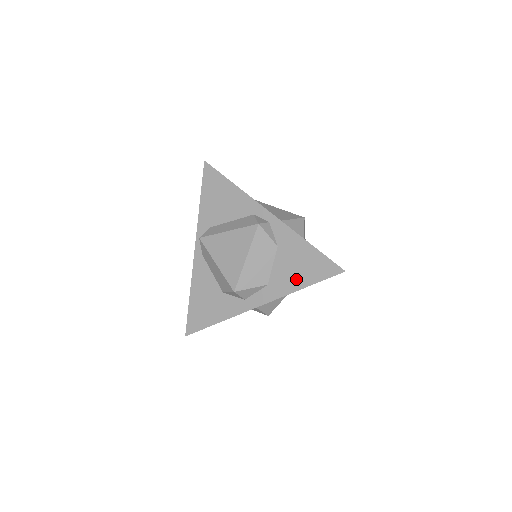
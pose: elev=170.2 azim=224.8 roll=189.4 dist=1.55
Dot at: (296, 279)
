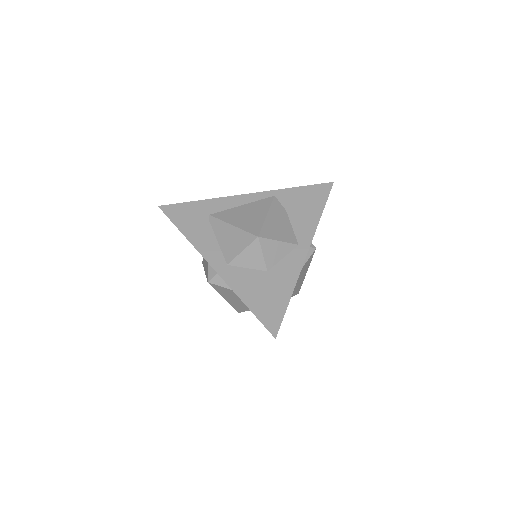
Dot at: occluded
